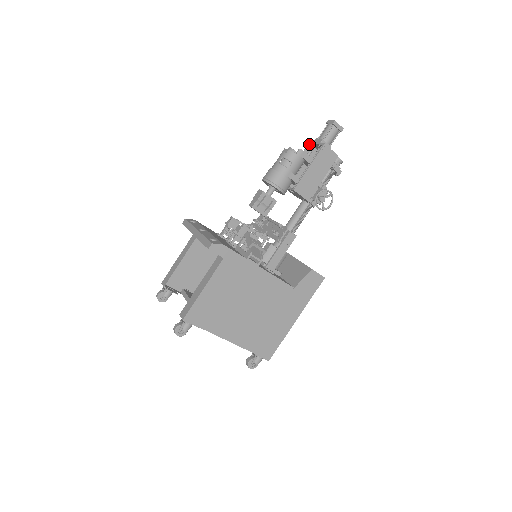
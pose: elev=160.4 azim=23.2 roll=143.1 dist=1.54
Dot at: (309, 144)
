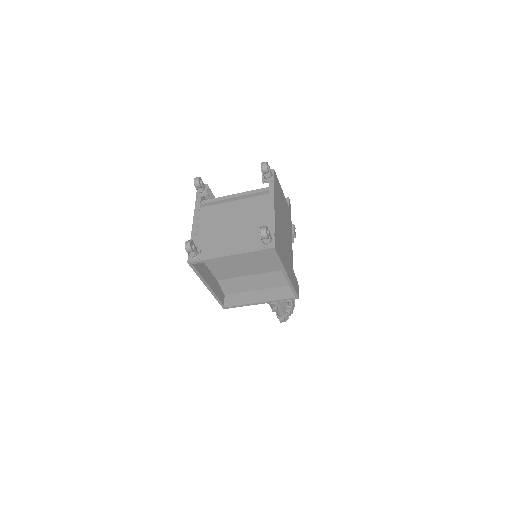
Dot at: occluded
